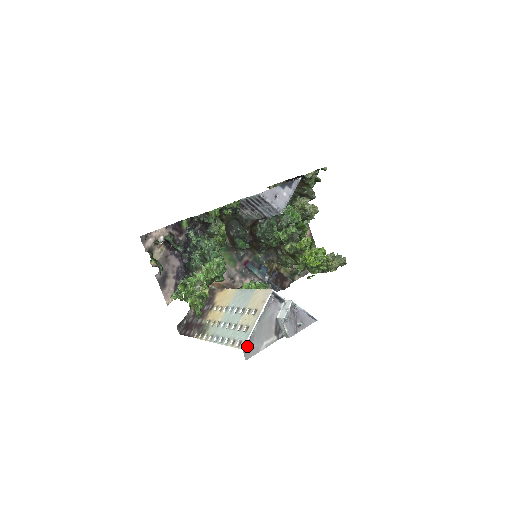
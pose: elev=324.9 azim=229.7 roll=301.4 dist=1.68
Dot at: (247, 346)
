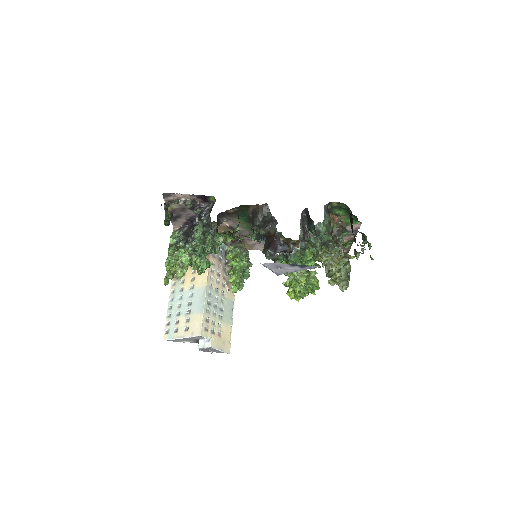
Dot at: (168, 339)
